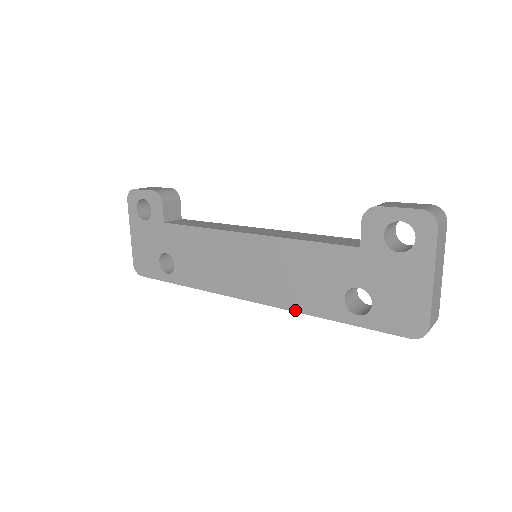
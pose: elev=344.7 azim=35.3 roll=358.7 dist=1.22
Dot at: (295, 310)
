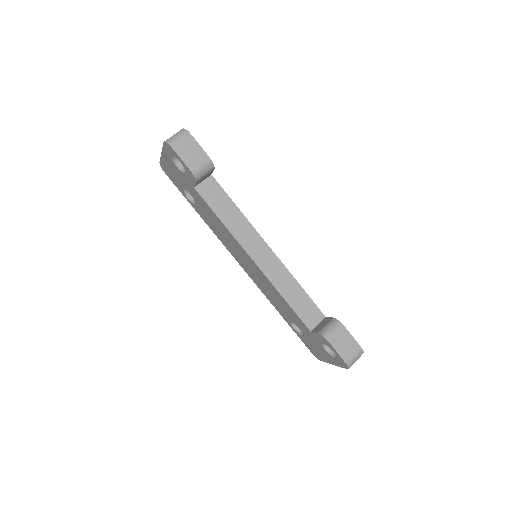
Dot at: (265, 295)
